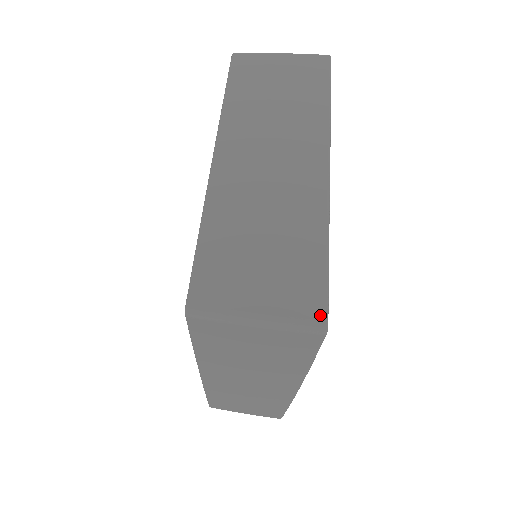
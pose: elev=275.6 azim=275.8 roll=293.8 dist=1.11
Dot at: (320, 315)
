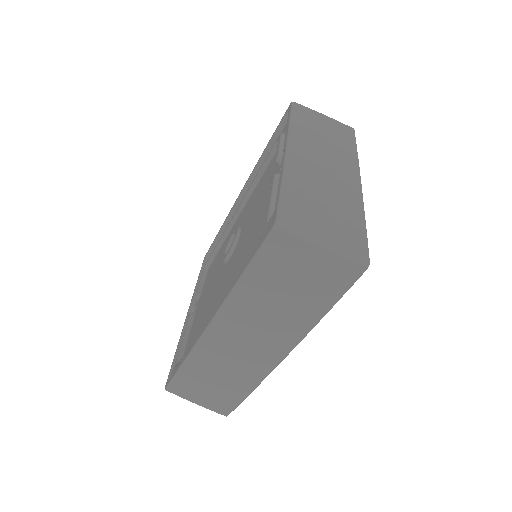
Dot at: (365, 255)
